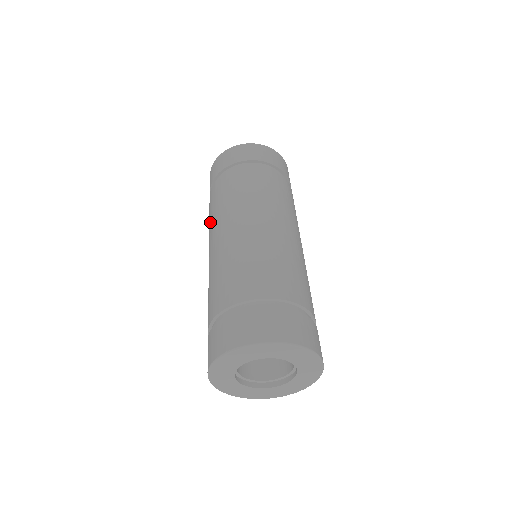
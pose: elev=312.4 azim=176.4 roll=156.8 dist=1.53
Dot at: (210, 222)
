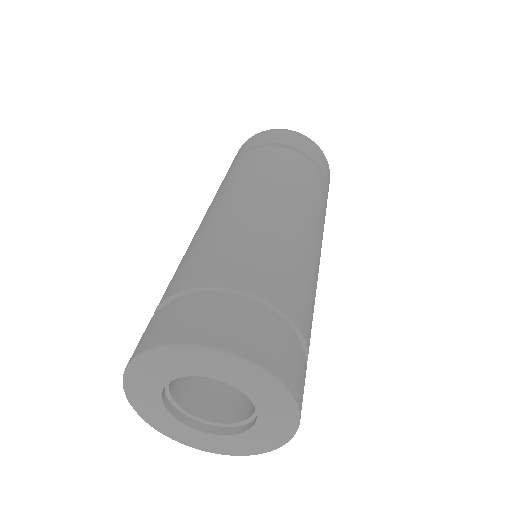
Dot at: occluded
